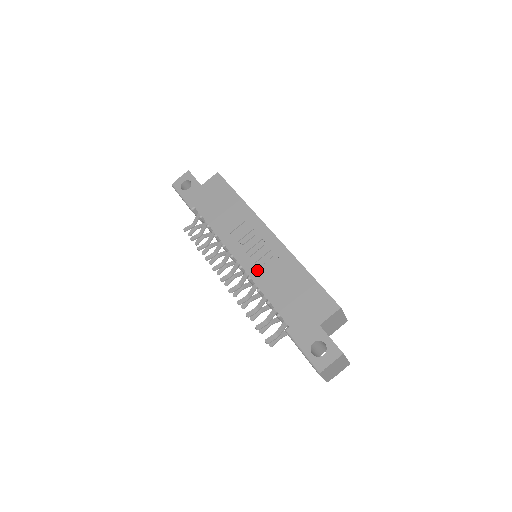
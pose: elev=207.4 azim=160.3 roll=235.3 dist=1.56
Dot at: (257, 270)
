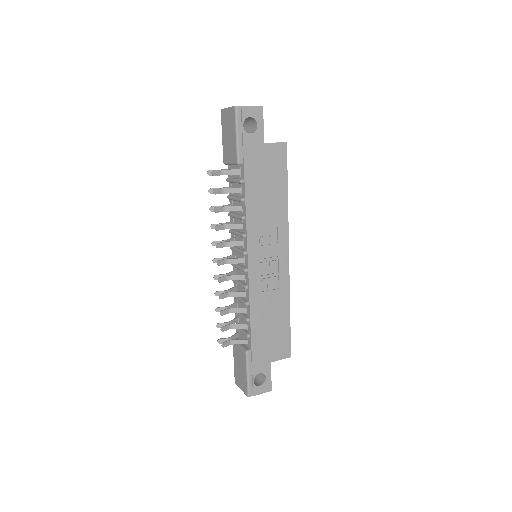
Dot at: (258, 287)
